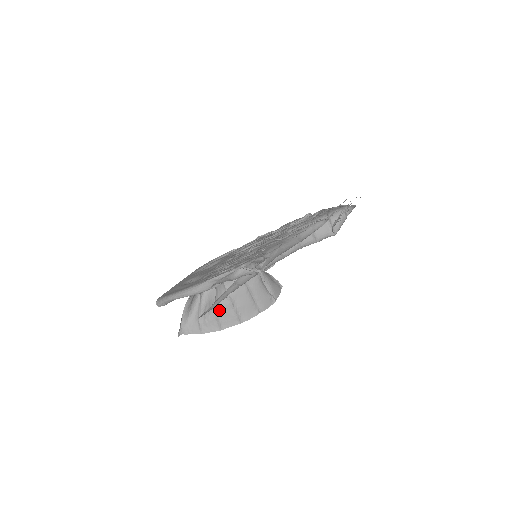
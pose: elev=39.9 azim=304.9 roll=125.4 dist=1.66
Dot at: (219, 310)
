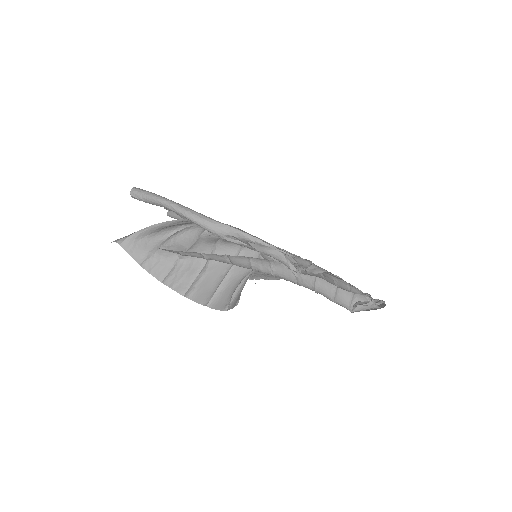
Dot at: (183, 263)
